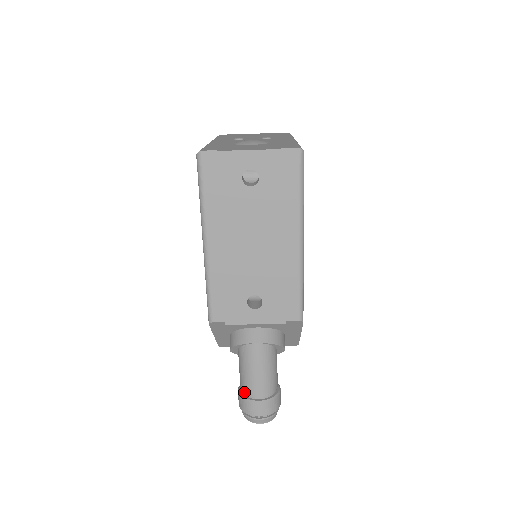
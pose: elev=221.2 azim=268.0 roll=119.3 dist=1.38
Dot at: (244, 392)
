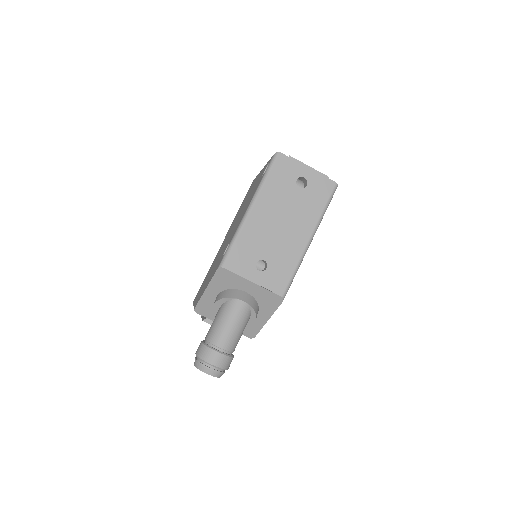
Dot at: (209, 341)
